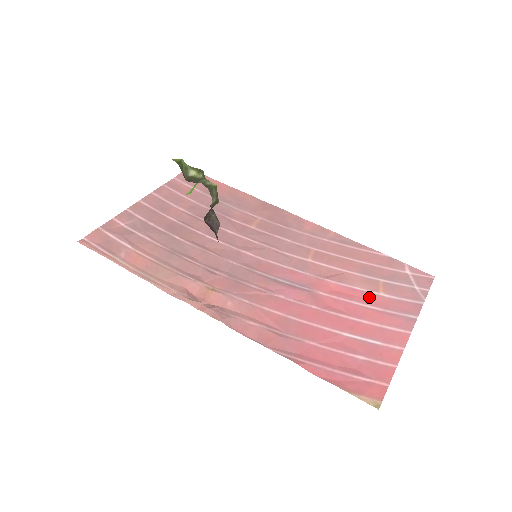
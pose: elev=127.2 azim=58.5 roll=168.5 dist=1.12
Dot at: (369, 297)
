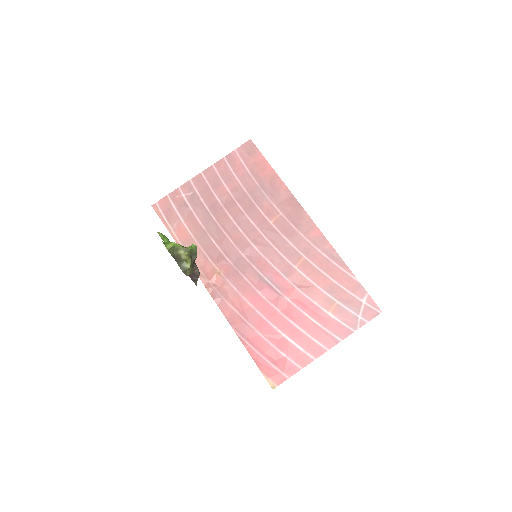
Dot at: (319, 313)
